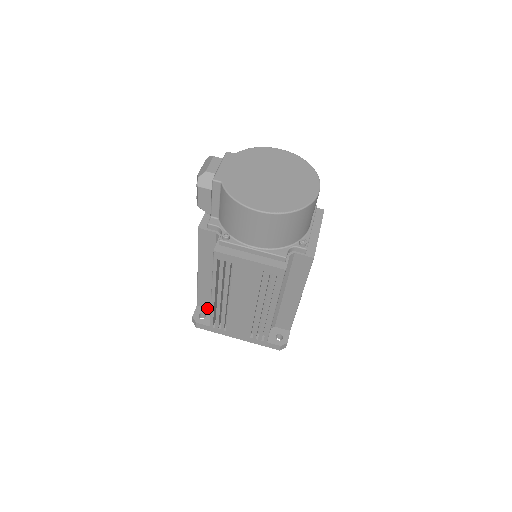
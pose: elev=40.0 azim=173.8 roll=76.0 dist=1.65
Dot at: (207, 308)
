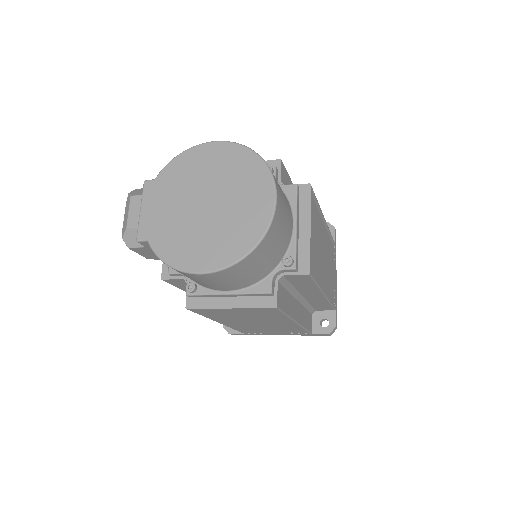
Dot at: occluded
